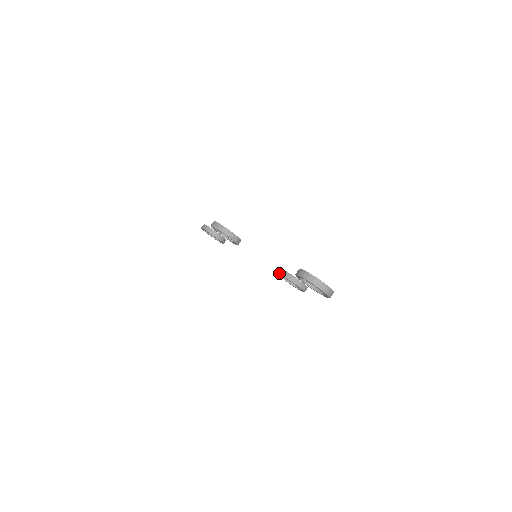
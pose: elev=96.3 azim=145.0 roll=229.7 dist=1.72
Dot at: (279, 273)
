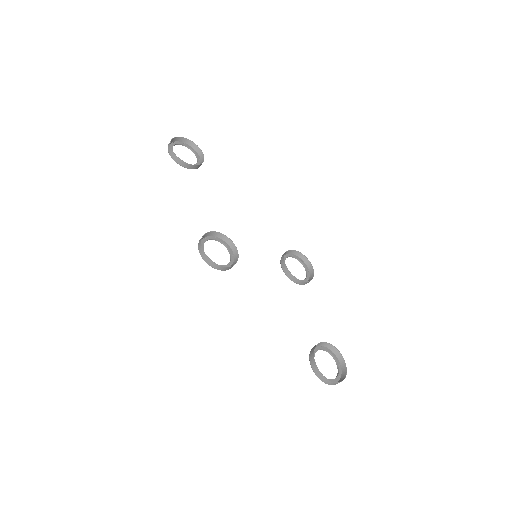
Dot at: occluded
